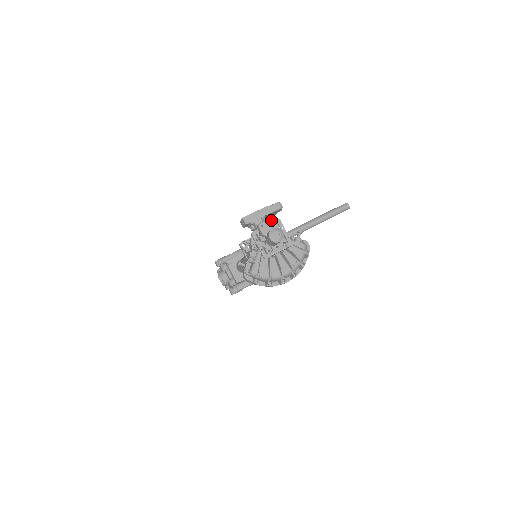
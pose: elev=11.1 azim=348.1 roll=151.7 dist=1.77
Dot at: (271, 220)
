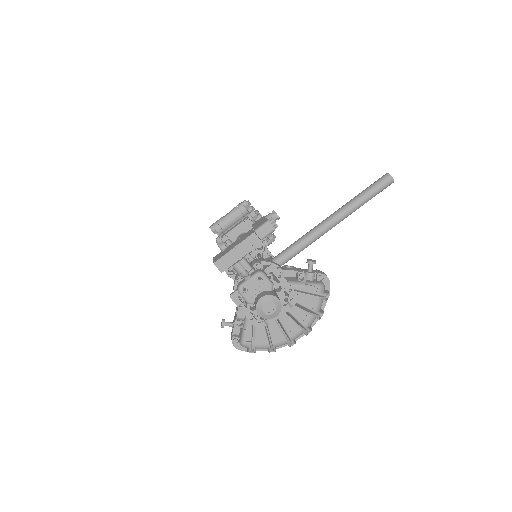
Dot at: (258, 276)
